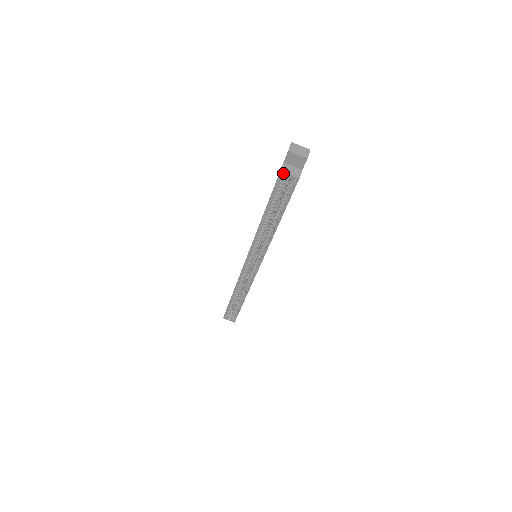
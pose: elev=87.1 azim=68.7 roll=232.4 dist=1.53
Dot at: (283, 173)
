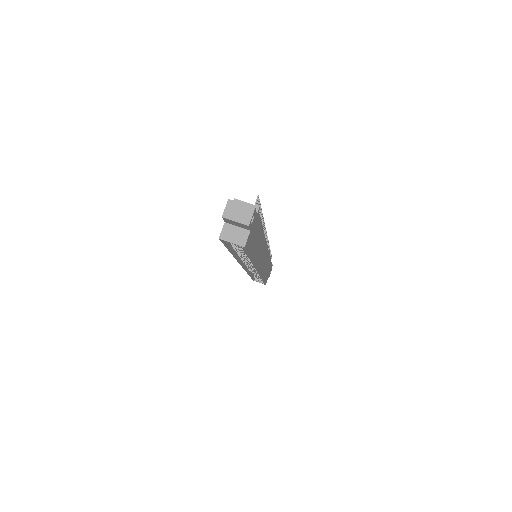
Dot at: (223, 240)
